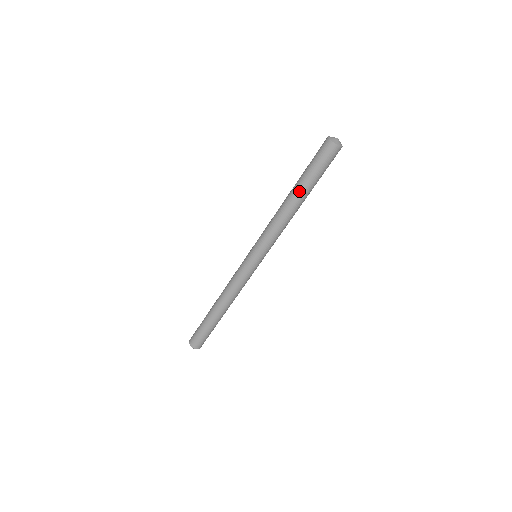
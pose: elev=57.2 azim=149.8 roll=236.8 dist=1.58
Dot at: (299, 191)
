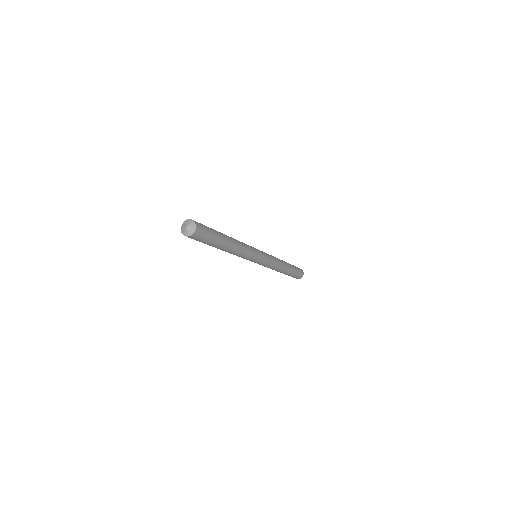
Dot at: (218, 248)
